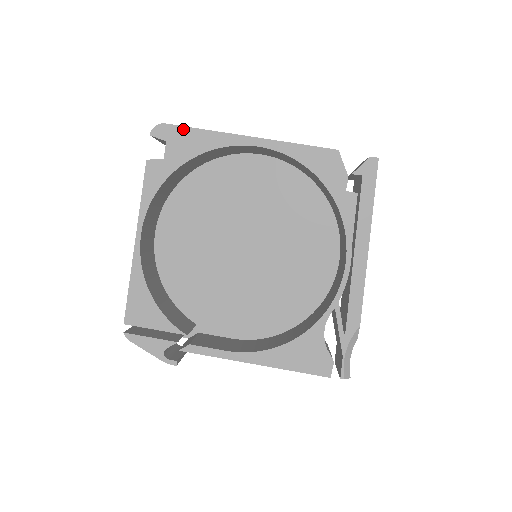
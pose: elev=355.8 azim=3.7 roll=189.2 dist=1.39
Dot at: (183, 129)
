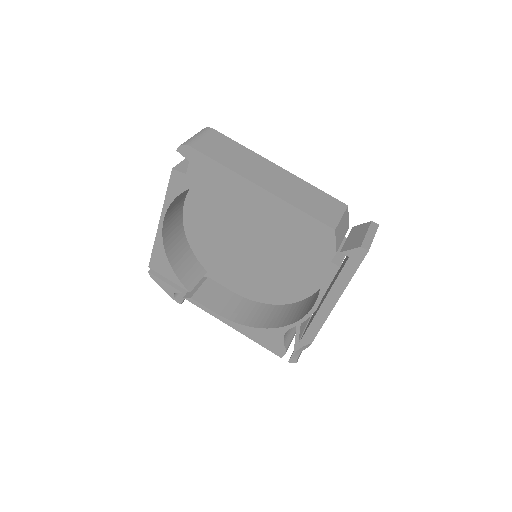
Dot at: (204, 157)
